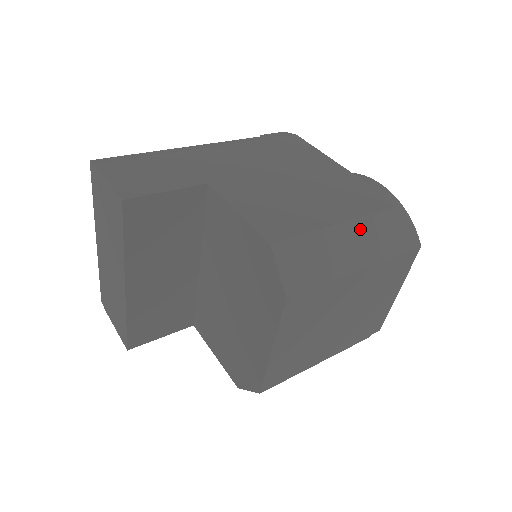
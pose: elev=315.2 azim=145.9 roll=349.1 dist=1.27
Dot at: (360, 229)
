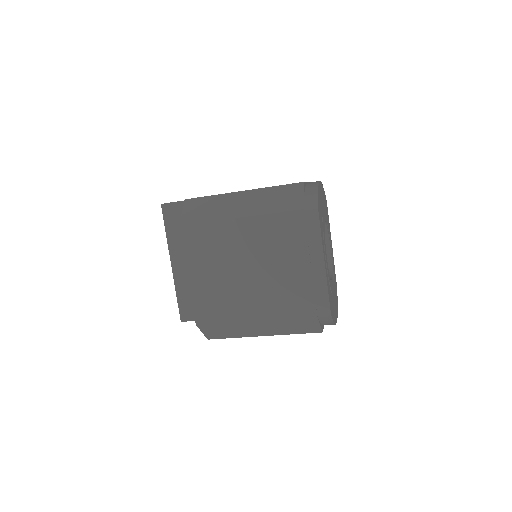
Dot at: (257, 195)
